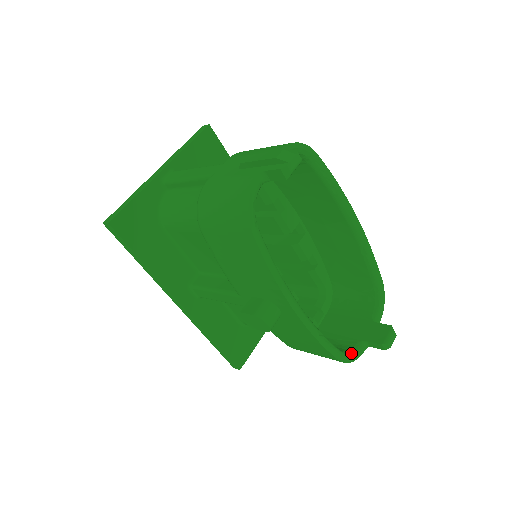
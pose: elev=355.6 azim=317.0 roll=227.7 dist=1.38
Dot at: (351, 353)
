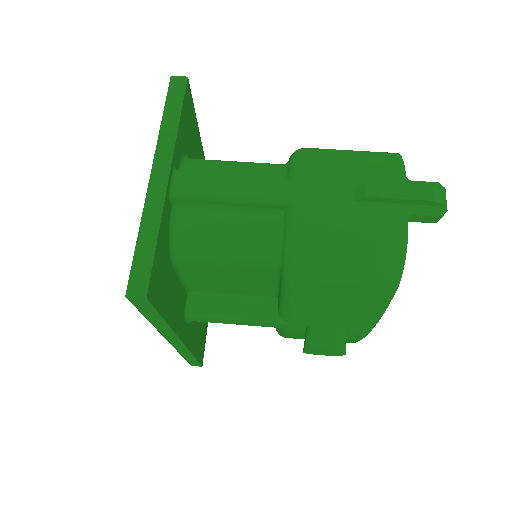
Dot at: occluded
